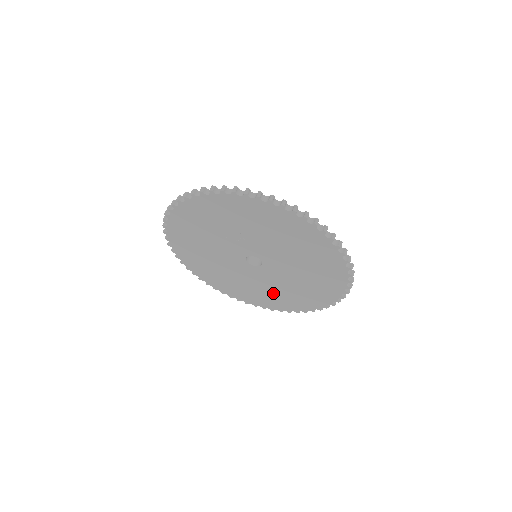
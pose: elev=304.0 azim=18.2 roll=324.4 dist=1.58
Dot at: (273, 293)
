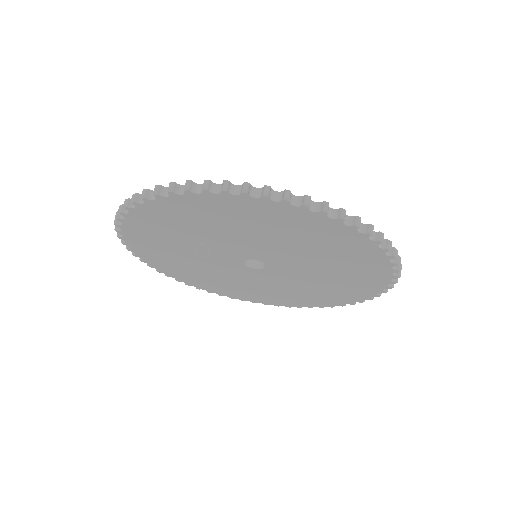
Dot at: (318, 289)
